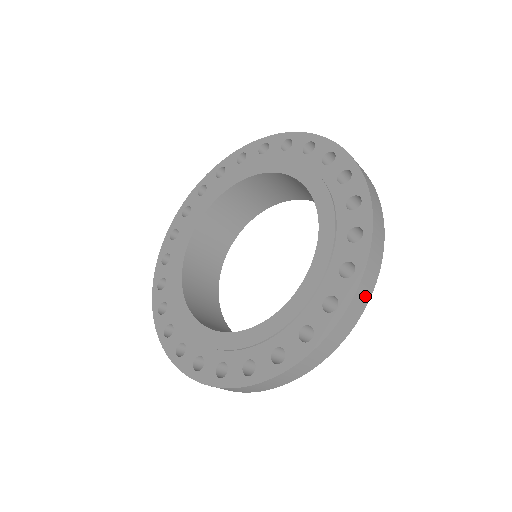
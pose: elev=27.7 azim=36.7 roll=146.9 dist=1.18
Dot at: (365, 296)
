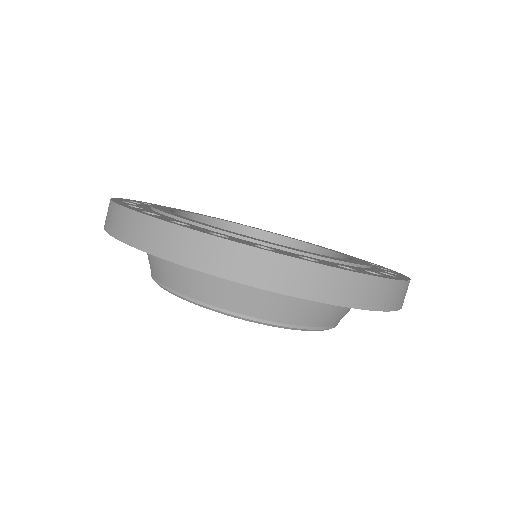
Dot at: (339, 293)
